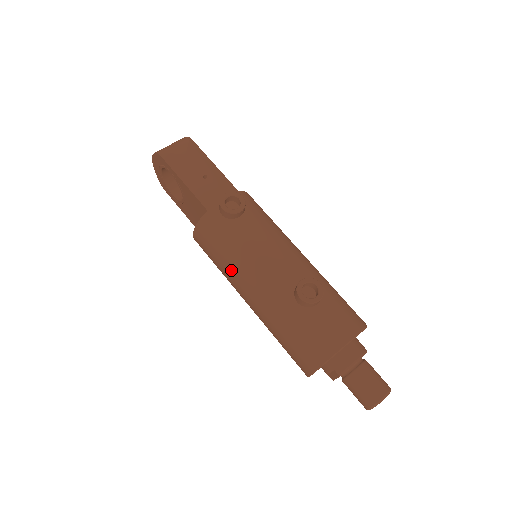
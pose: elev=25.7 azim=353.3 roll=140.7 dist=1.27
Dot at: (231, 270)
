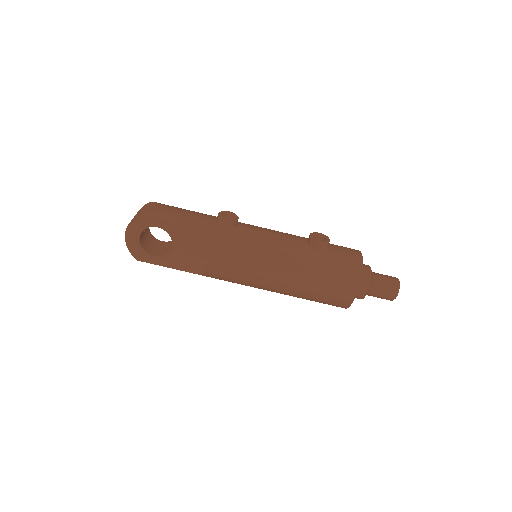
Dot at: (257, 261)
